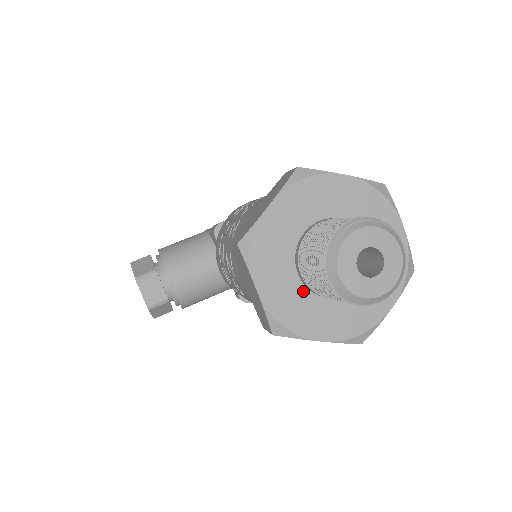
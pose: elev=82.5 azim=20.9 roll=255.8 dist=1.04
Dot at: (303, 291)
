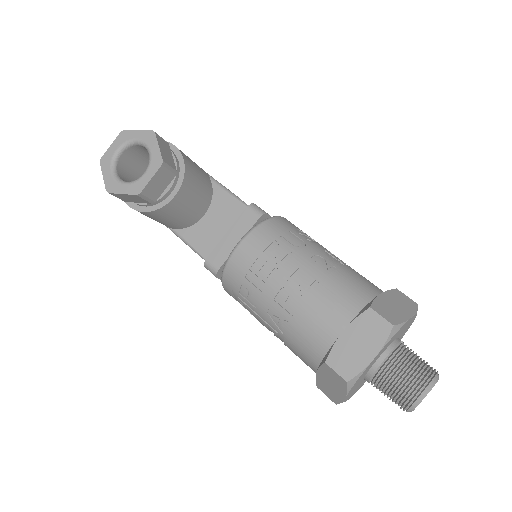
Dot at: (370, 368)
